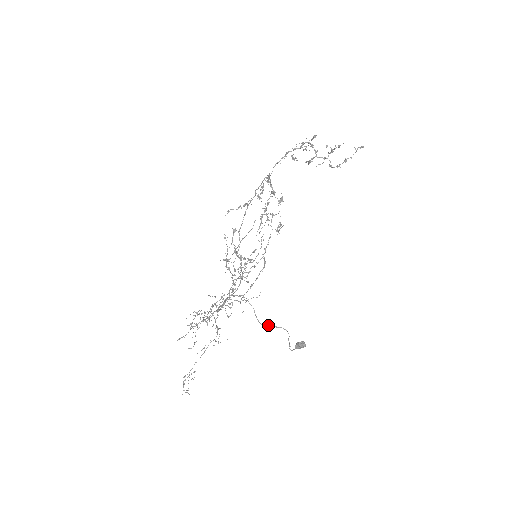
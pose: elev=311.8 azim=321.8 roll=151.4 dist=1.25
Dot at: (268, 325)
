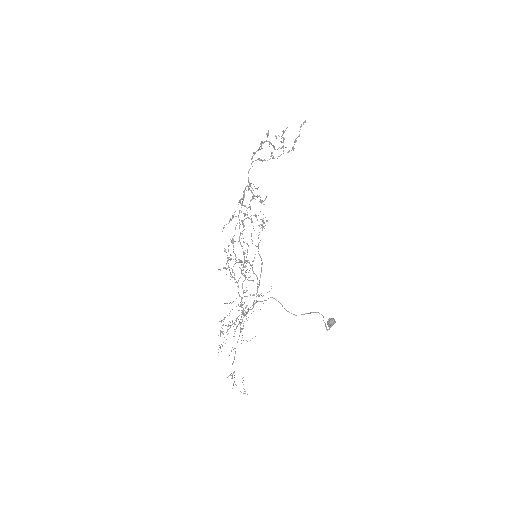
Dot at: (302, 314)
